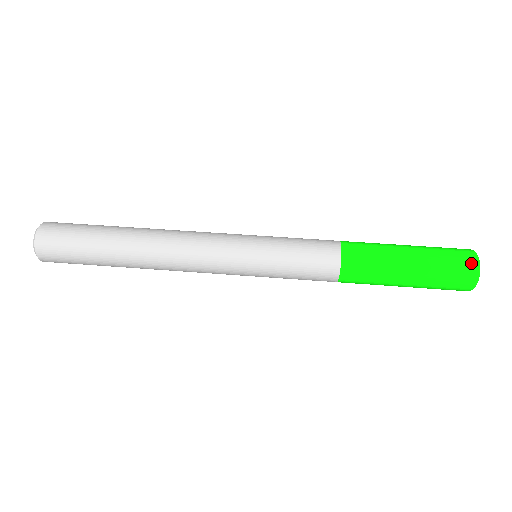
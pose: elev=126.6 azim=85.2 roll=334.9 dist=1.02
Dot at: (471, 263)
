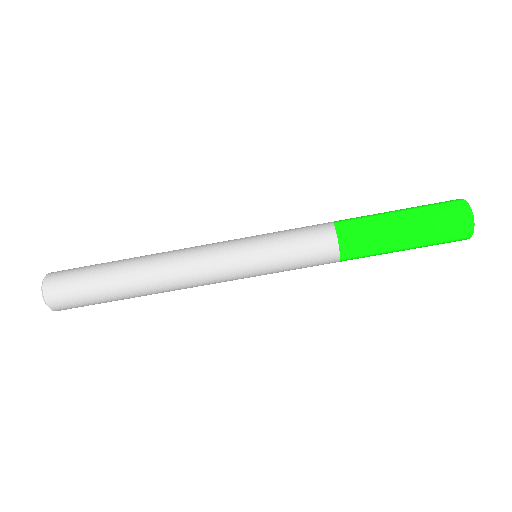
Dot at: occluded
